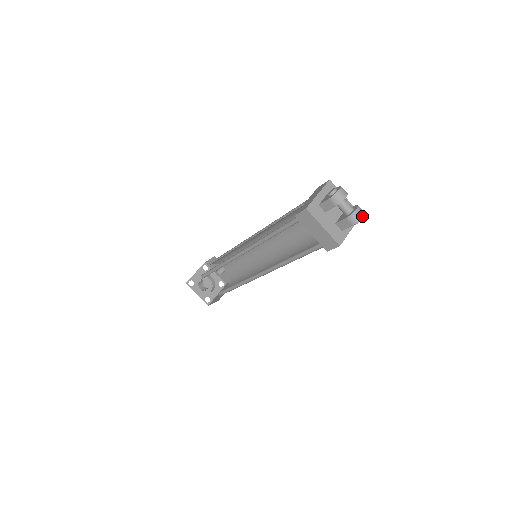
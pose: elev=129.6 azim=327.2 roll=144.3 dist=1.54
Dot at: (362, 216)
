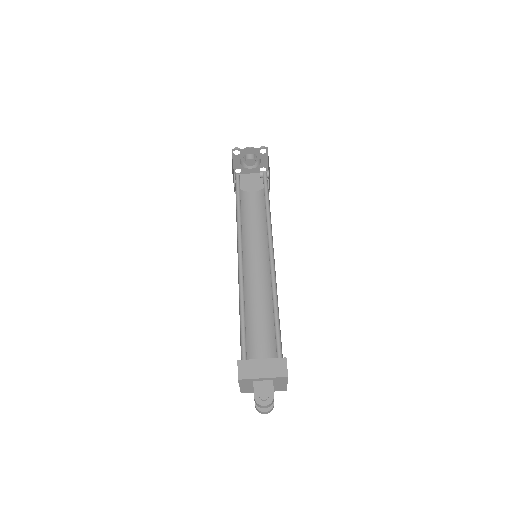
Dot at: occluded
